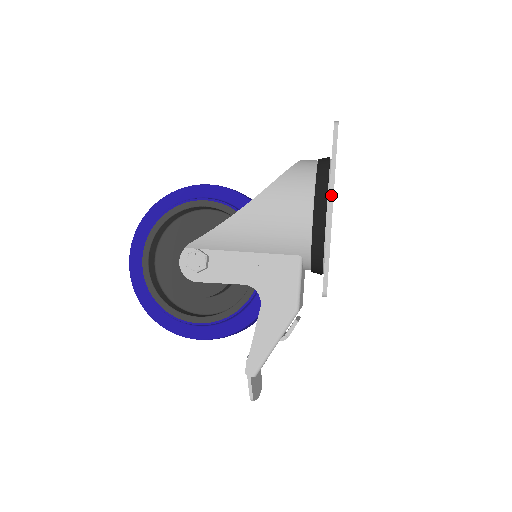
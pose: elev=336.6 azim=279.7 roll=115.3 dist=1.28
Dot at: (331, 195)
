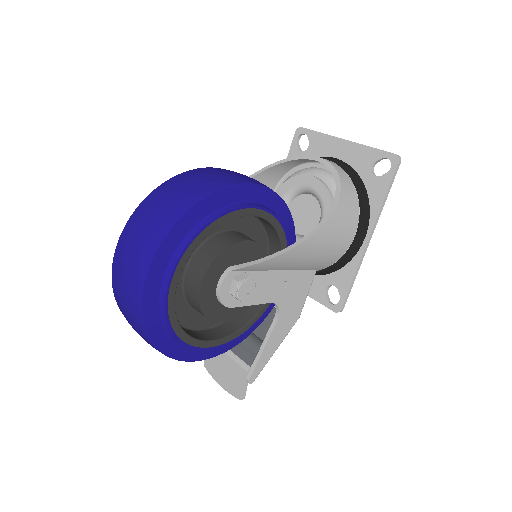
Dot at: (374, 228)
